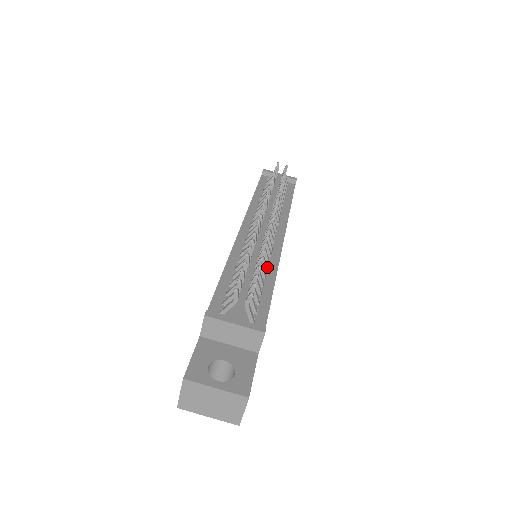
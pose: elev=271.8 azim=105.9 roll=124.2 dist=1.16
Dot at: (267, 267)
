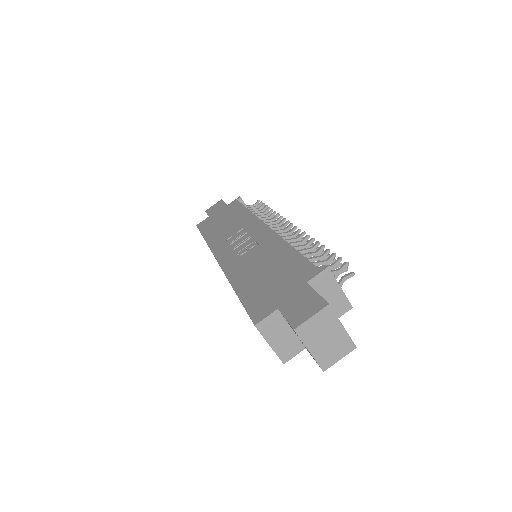
Dot at: occluded
